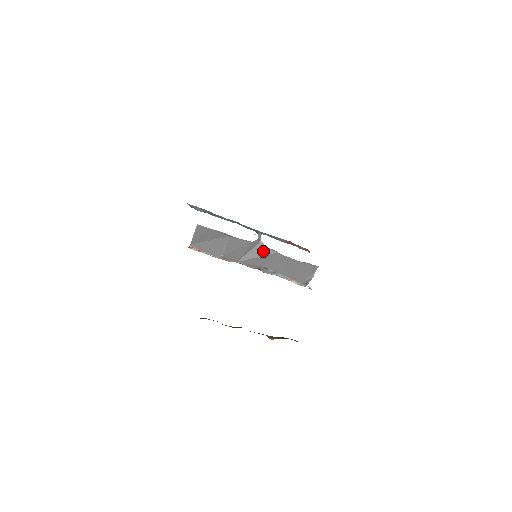
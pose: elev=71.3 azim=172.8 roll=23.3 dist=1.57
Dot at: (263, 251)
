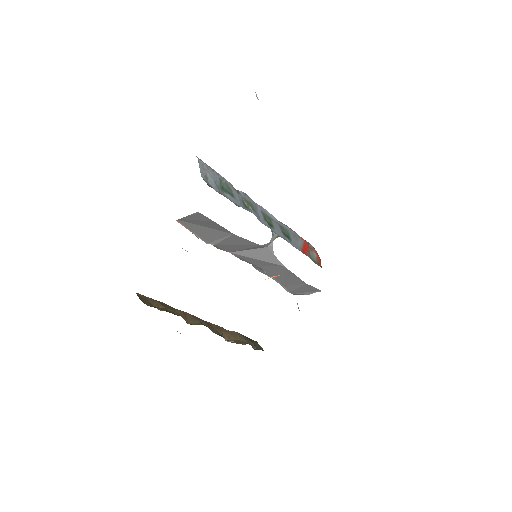
Dot at: (268, 257)
